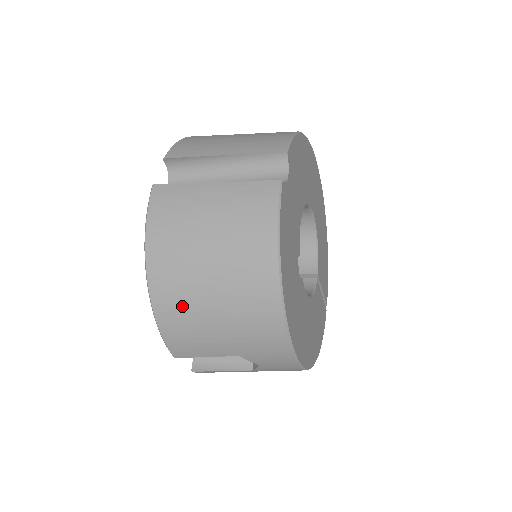
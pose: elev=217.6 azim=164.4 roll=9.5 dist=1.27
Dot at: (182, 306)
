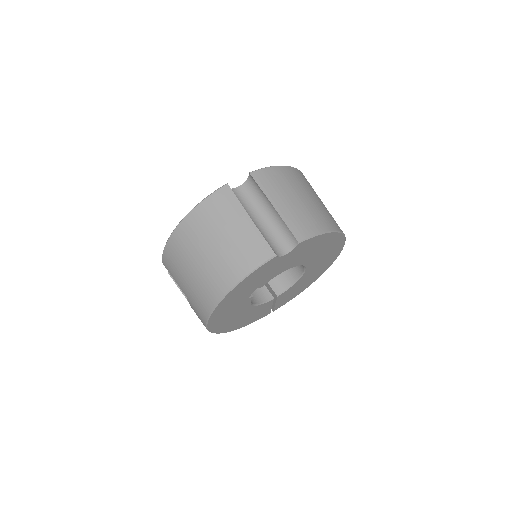
Dot at: (181, 252)
